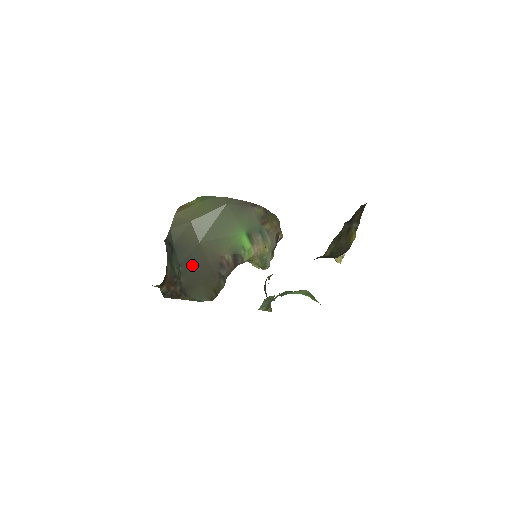
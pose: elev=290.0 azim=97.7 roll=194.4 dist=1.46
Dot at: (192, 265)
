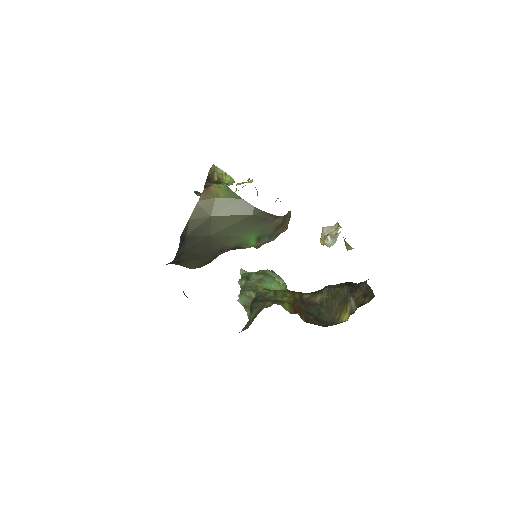
Dot at: (196, 250)
